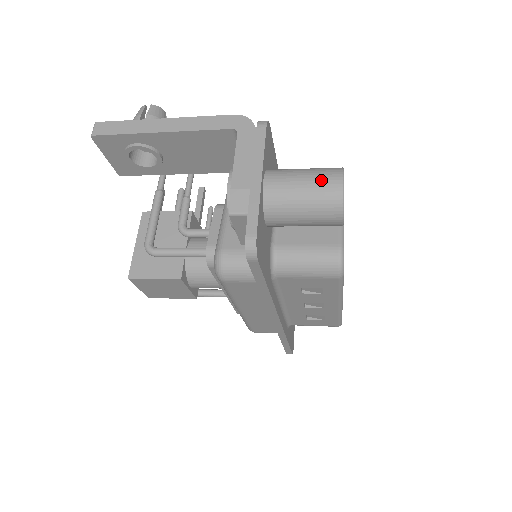
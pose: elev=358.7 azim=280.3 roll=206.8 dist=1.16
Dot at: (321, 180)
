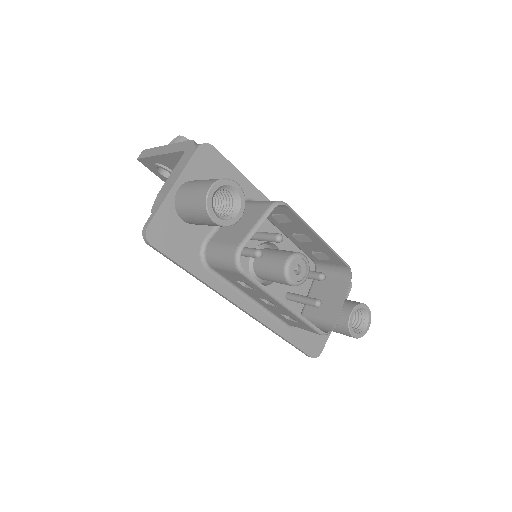
Dot at: (201, 188)
